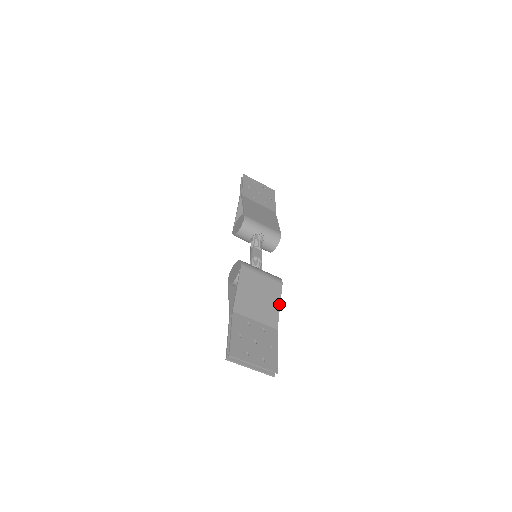
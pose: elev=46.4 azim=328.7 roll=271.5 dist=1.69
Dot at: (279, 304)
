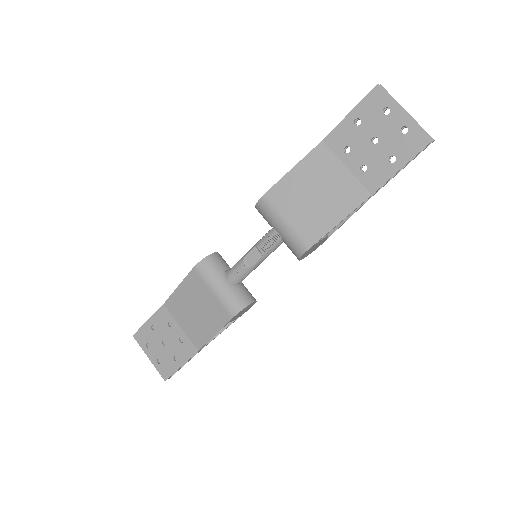
Dot at: (215, 333)
